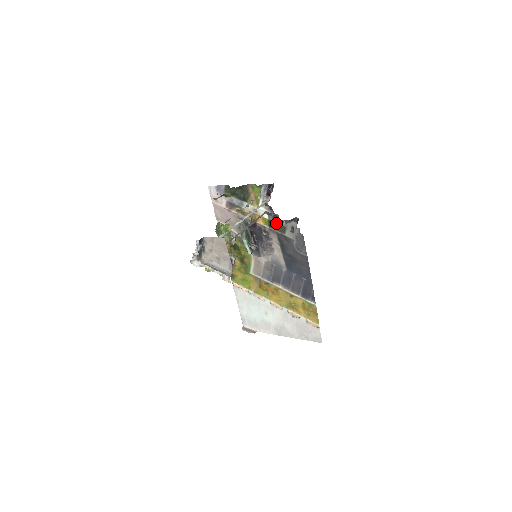
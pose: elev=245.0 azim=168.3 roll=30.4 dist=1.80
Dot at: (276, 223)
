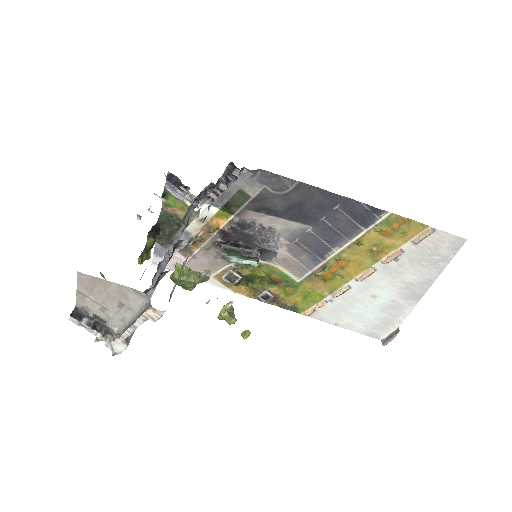
Dot at: (229, 201)
